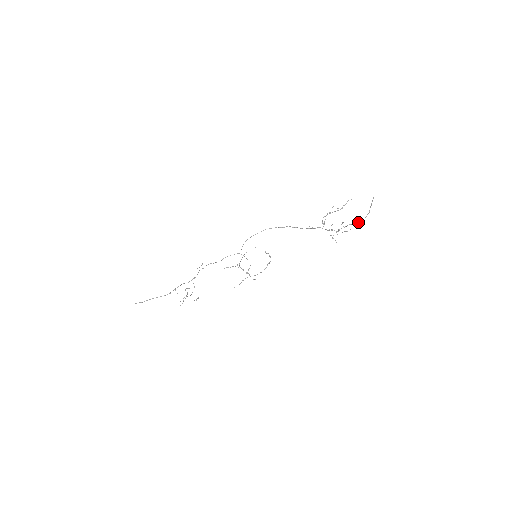
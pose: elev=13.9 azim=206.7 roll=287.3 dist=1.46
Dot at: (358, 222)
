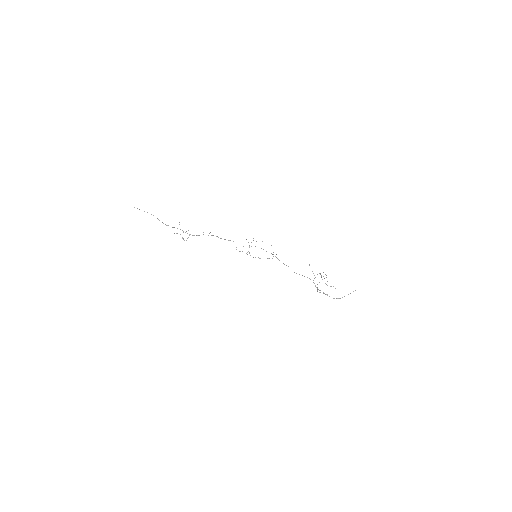
Dot at: occluded
